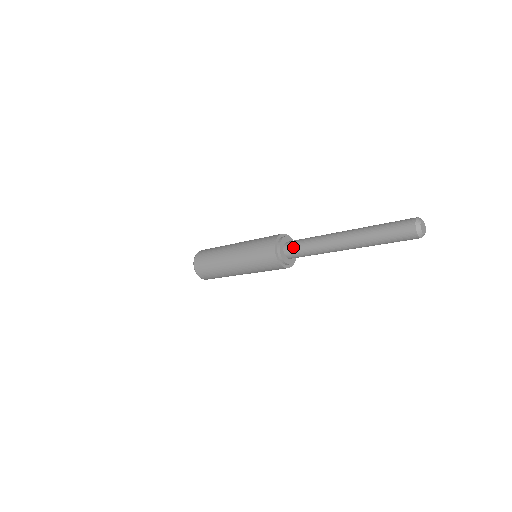
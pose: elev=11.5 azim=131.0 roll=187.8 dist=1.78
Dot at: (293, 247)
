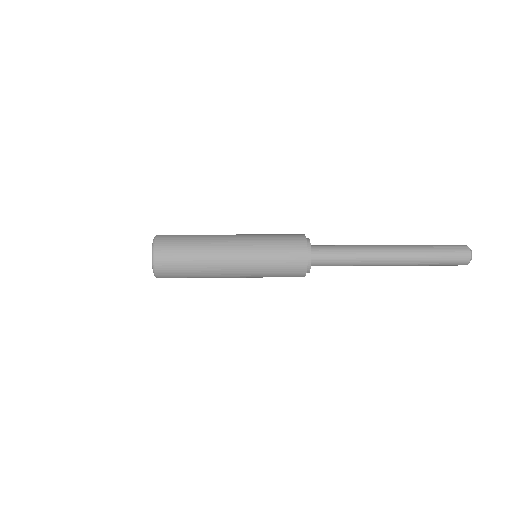
Dot at: (325, 257)
